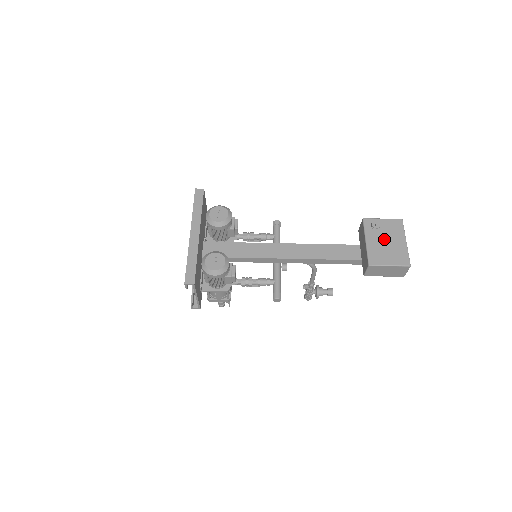
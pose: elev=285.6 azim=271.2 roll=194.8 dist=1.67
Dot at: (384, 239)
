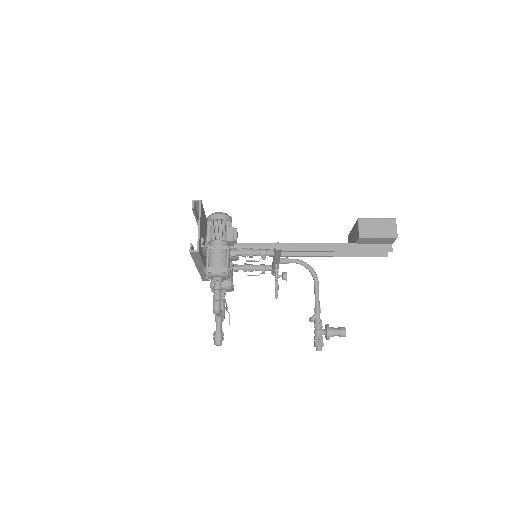
Dot at: occluded
